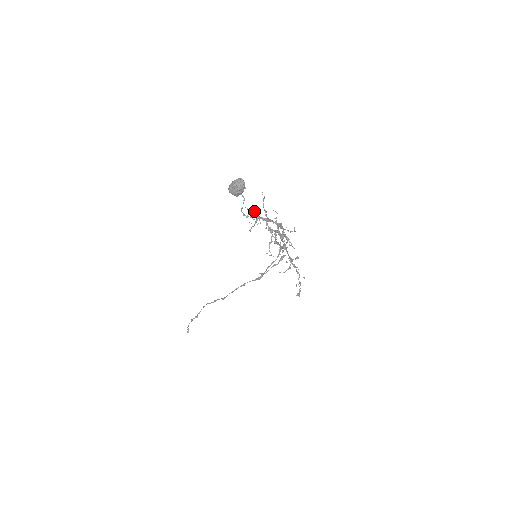
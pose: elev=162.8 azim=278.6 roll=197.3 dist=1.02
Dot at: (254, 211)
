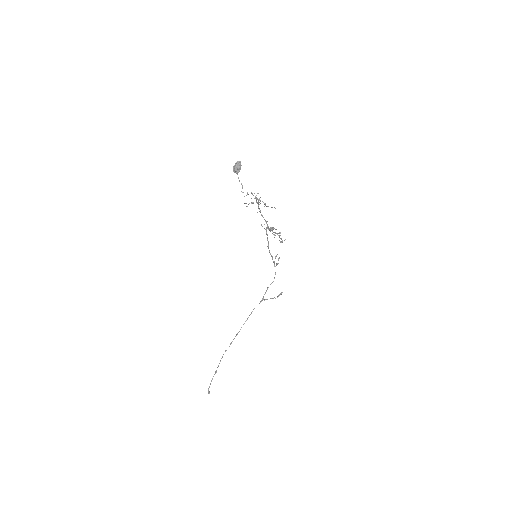
Dot at: occluded
